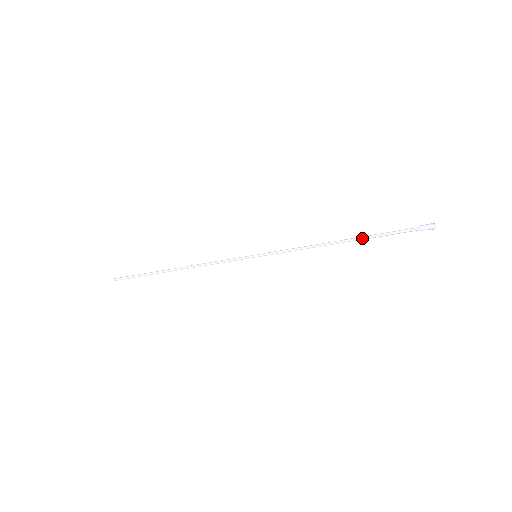
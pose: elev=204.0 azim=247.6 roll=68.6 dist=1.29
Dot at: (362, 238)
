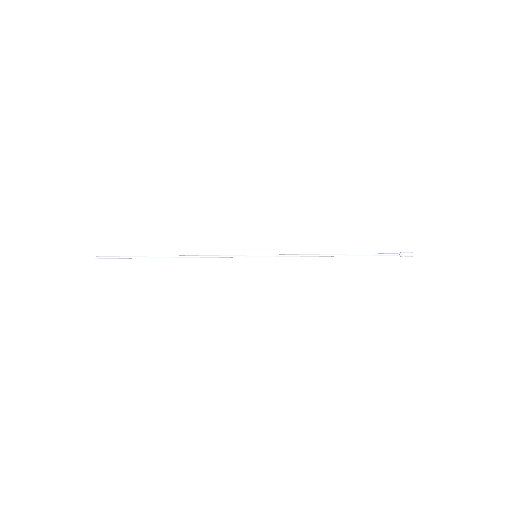
Dot at: (354, 254)
